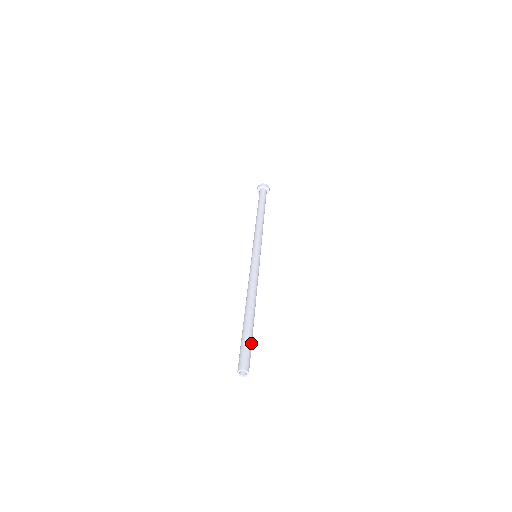
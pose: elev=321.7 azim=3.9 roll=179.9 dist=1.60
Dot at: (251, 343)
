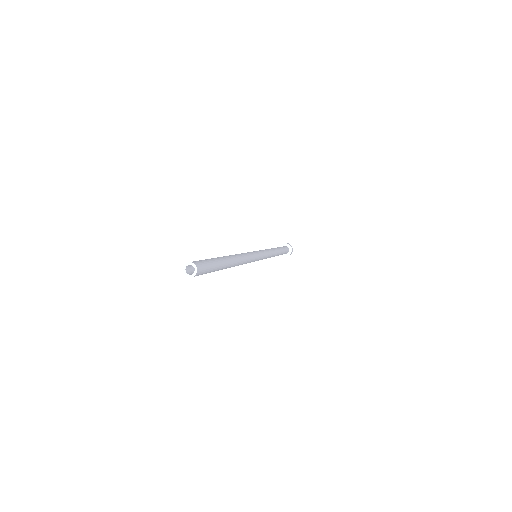
Dot at: (210, 260)
